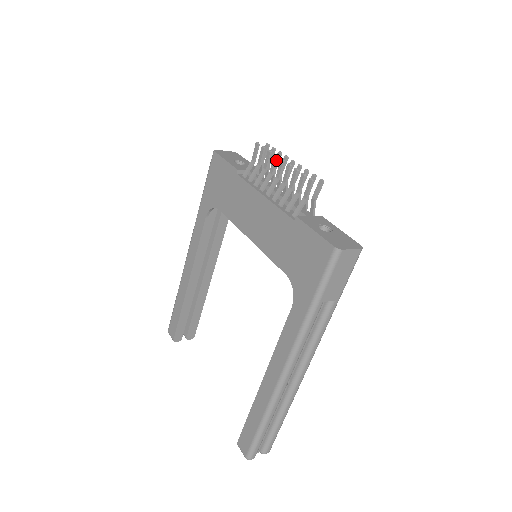
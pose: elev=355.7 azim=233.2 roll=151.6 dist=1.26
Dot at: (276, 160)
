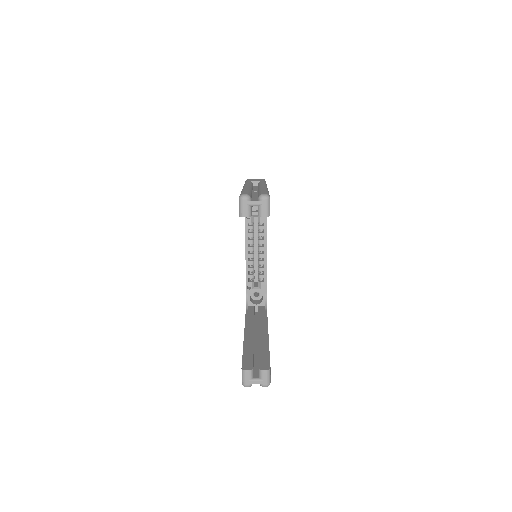
Dot at: occluded
